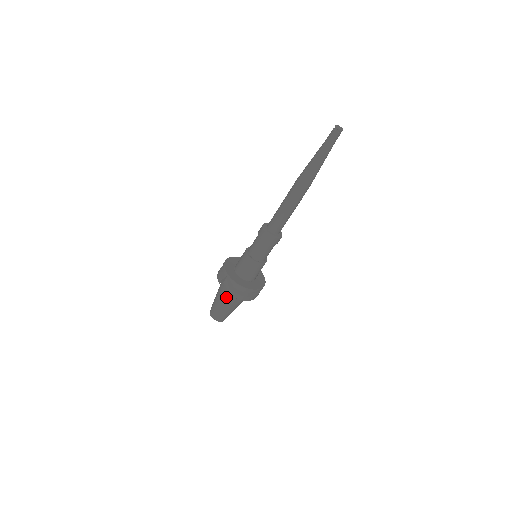
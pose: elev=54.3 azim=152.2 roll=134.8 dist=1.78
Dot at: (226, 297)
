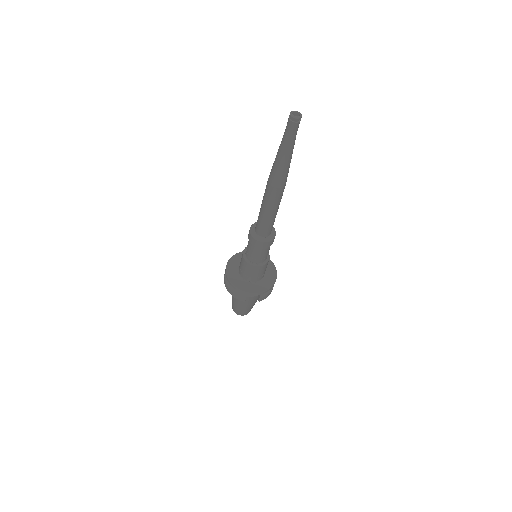
Dot at: (253, 301)
